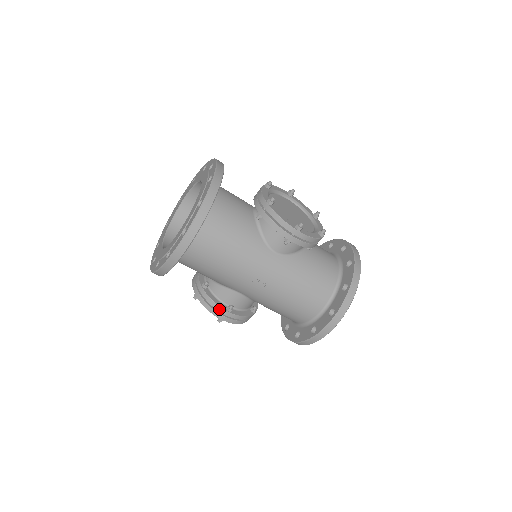
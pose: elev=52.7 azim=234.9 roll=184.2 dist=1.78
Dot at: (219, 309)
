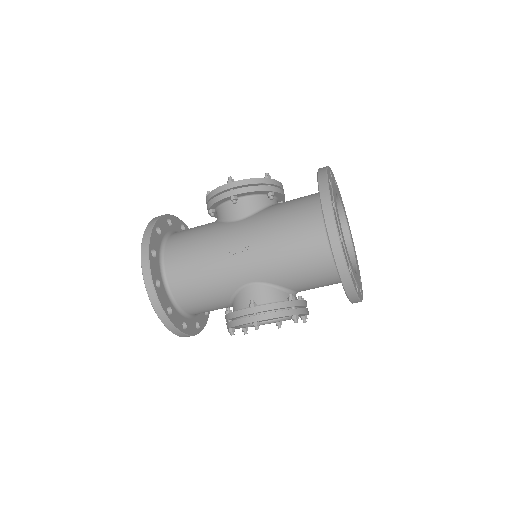
Dot at: (243, 313)
